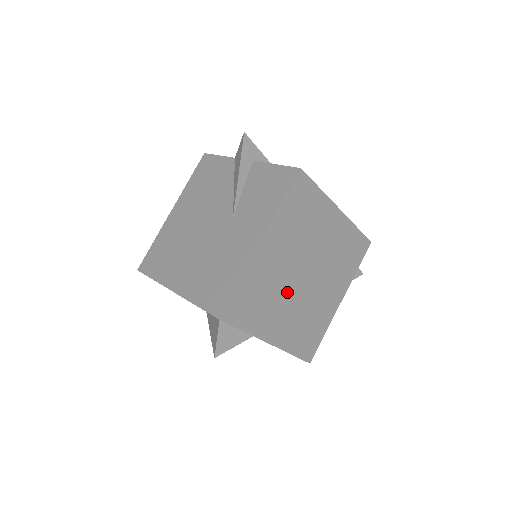
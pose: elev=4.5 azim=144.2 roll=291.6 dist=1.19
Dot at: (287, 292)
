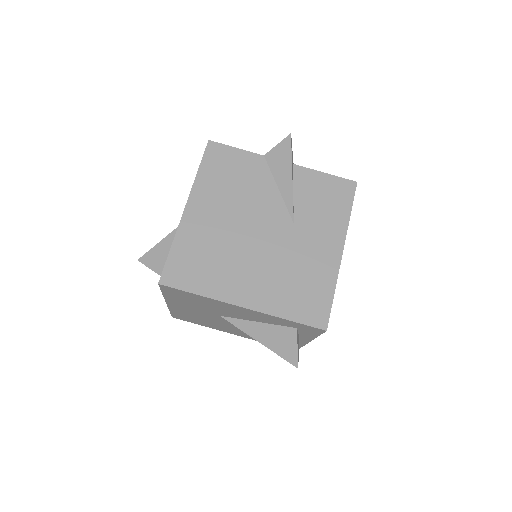
Dot at: occluded
